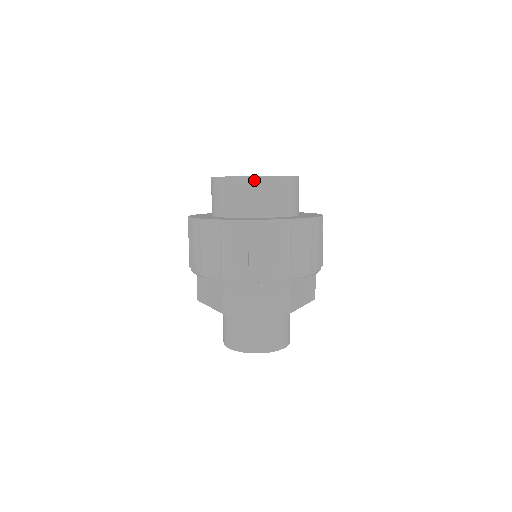
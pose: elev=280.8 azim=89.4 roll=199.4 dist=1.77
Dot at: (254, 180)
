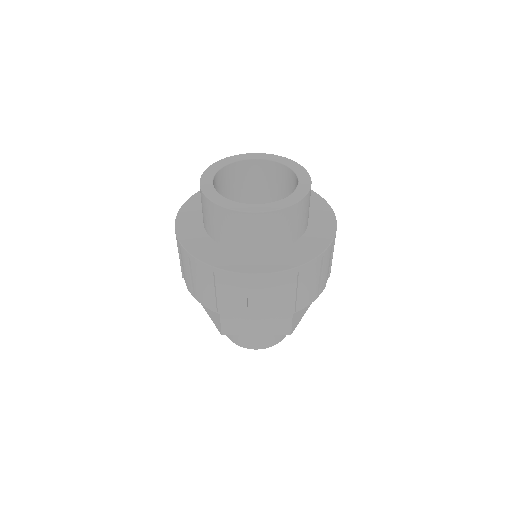
Dot at: (254, 216)
